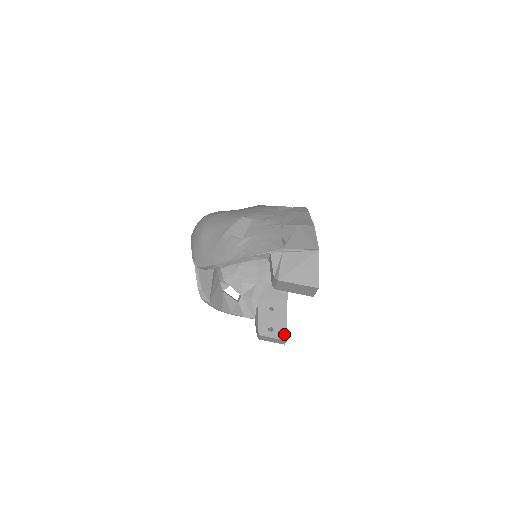
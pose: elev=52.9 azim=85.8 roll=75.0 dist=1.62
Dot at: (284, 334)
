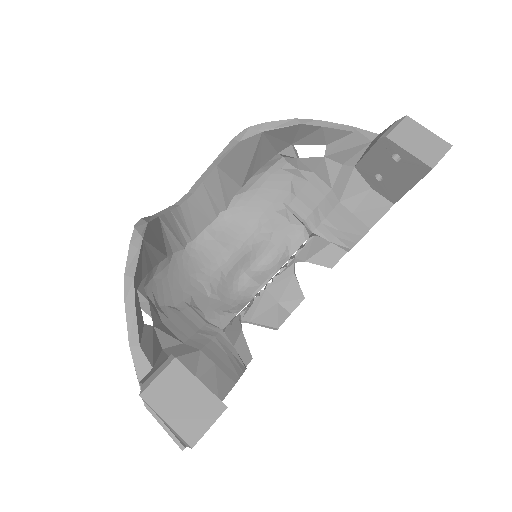
Dot at: occluded
